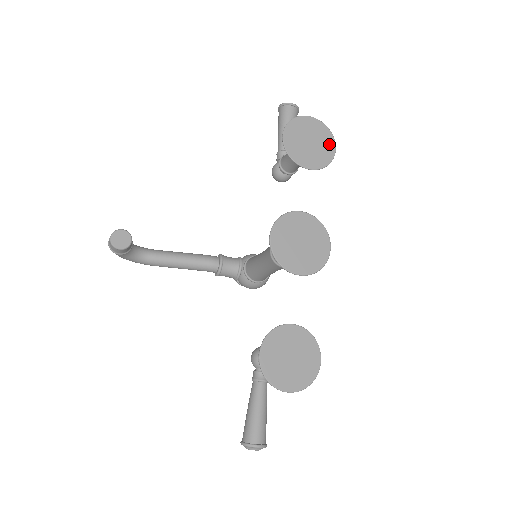
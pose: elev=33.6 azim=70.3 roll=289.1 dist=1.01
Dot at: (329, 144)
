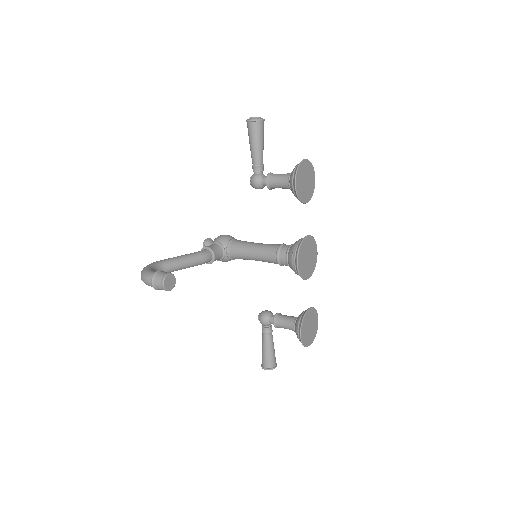
Dot at: (313, 177)
